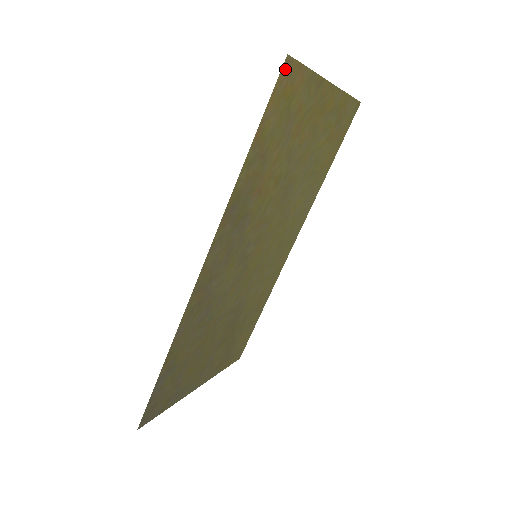
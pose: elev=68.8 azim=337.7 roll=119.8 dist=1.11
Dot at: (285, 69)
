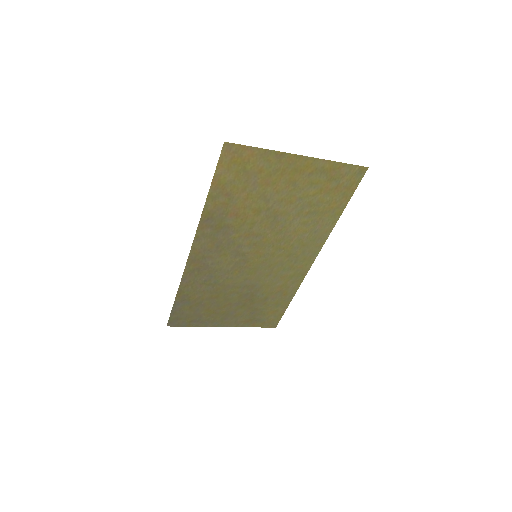
Dot at: (227, 149)
